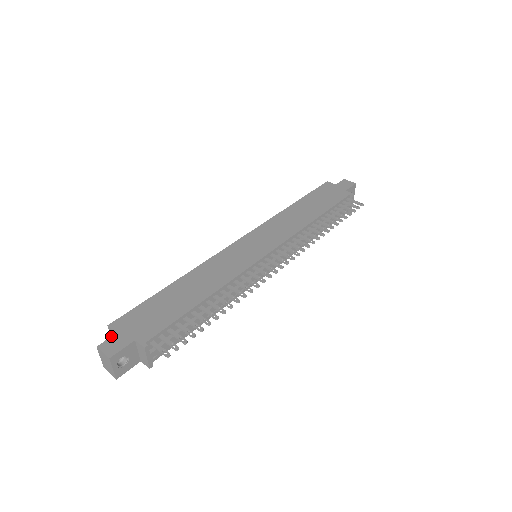
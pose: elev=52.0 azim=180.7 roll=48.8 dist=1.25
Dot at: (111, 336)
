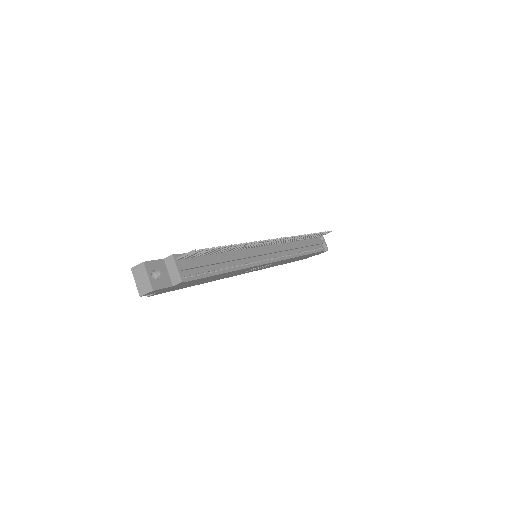
Dot at: occluded
